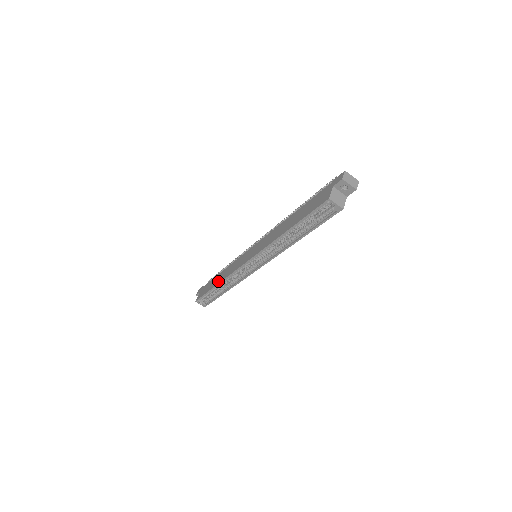
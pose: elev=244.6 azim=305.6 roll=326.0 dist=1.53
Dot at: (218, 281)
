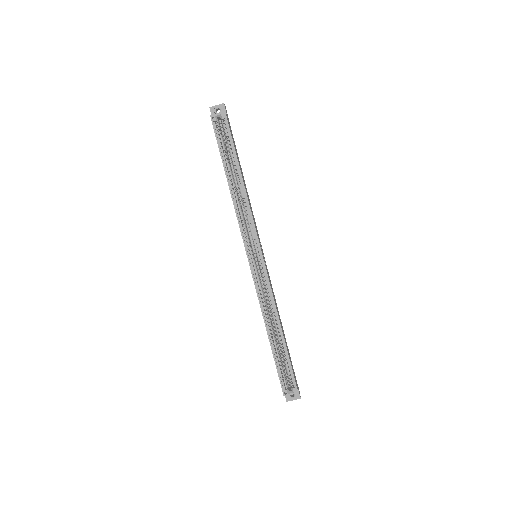
Dot at: (266, 329)
